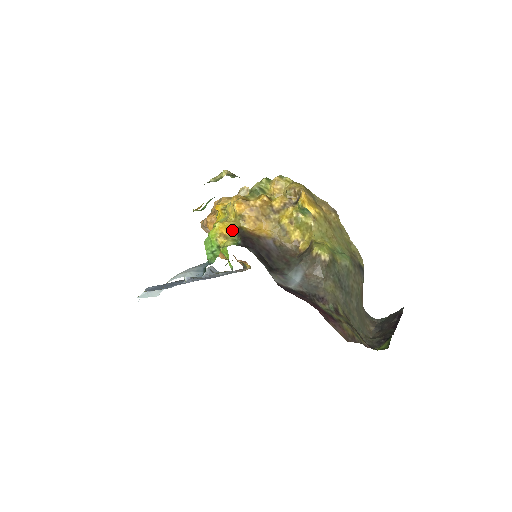
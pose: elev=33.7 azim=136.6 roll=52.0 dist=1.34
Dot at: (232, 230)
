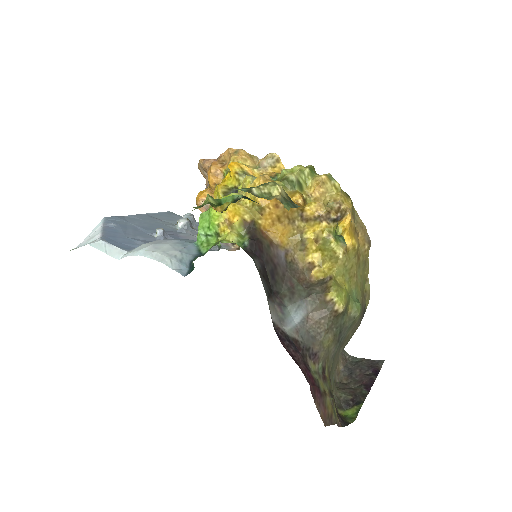
Dot at: (242, 220)
